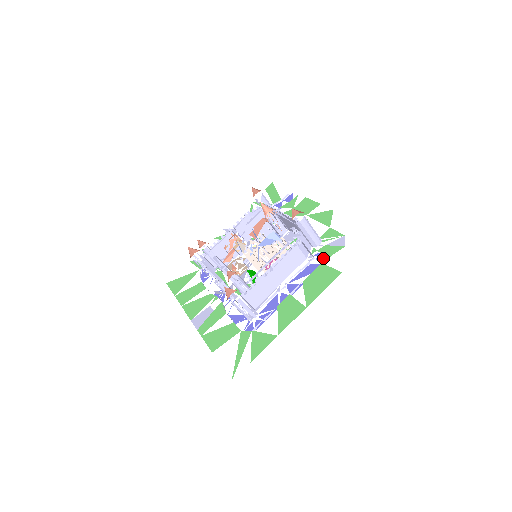
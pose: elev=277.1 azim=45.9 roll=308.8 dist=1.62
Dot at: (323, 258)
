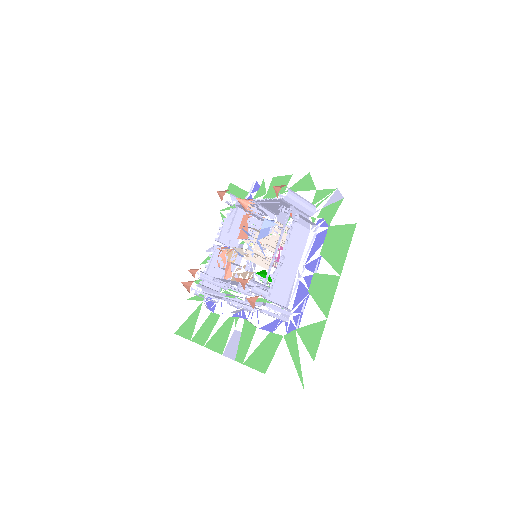
Dot at: (328, 221)
